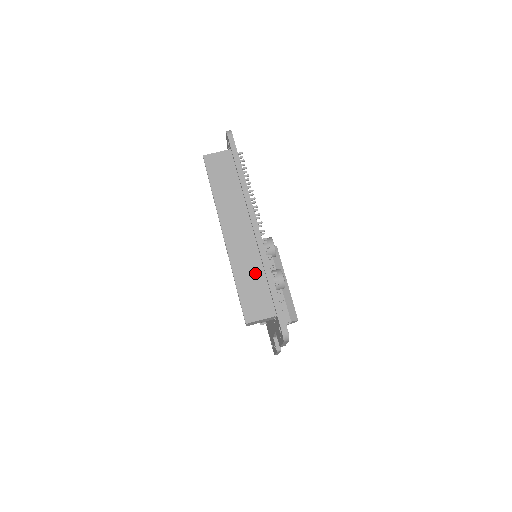
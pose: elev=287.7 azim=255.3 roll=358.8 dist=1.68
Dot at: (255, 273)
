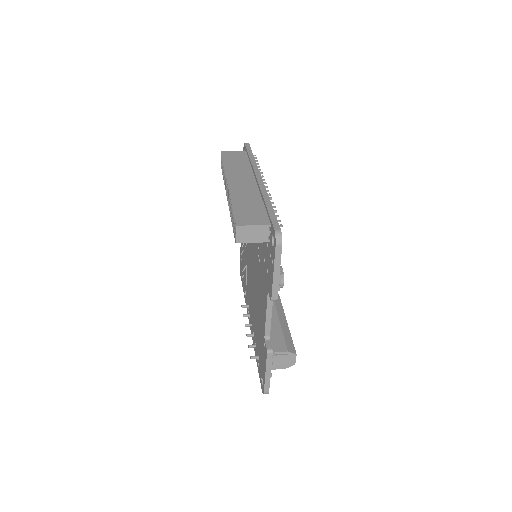
Dot at: (253, 201)
